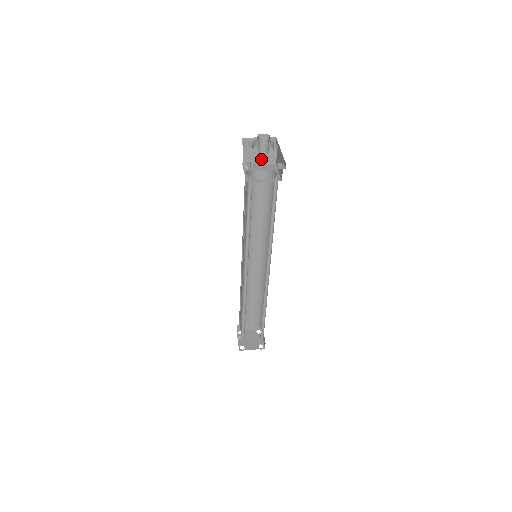
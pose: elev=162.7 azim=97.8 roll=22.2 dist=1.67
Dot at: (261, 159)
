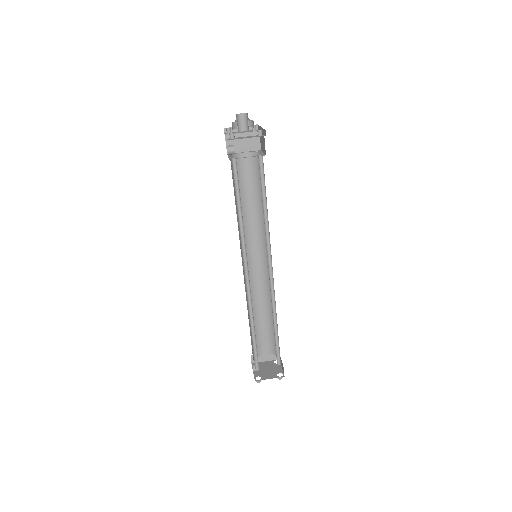
Dot at: (245, 146)
